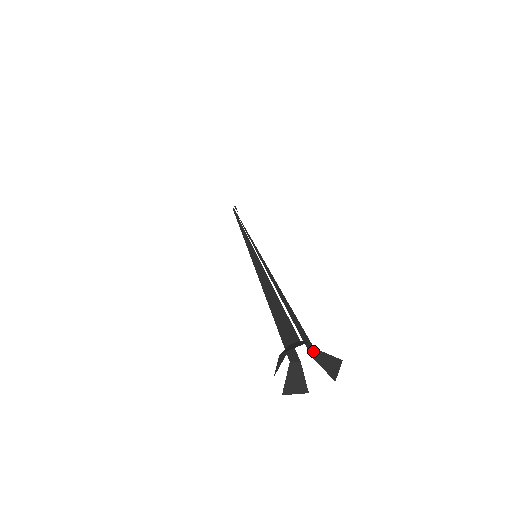
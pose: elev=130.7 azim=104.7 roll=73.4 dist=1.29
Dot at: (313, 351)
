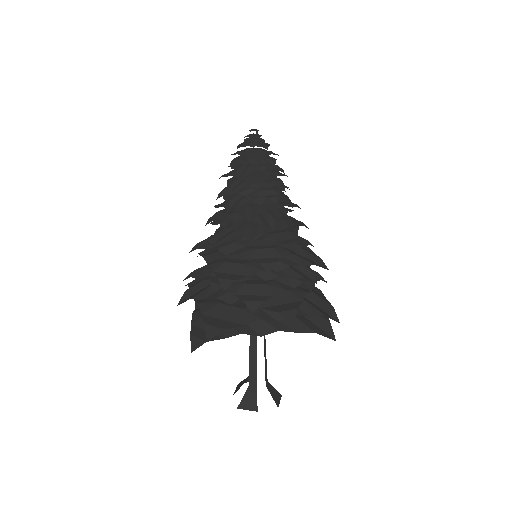
Dot at: (267, 379)
